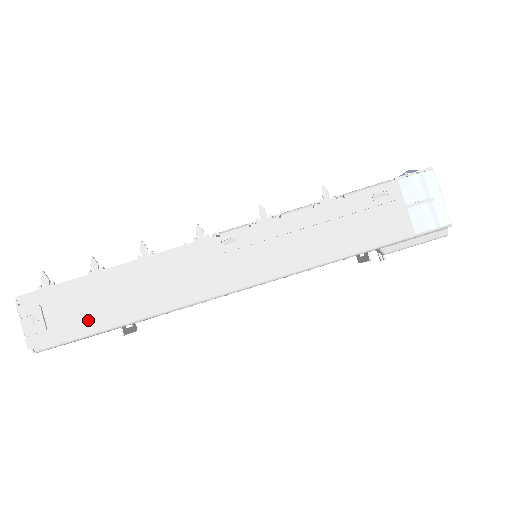
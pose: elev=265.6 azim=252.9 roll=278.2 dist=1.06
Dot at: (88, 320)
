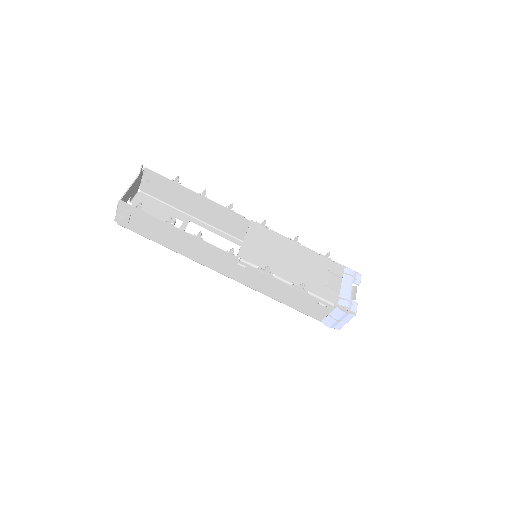
Dot at: (151, 235)
